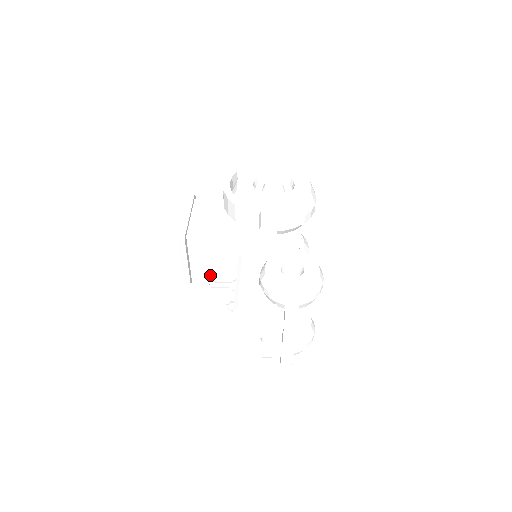
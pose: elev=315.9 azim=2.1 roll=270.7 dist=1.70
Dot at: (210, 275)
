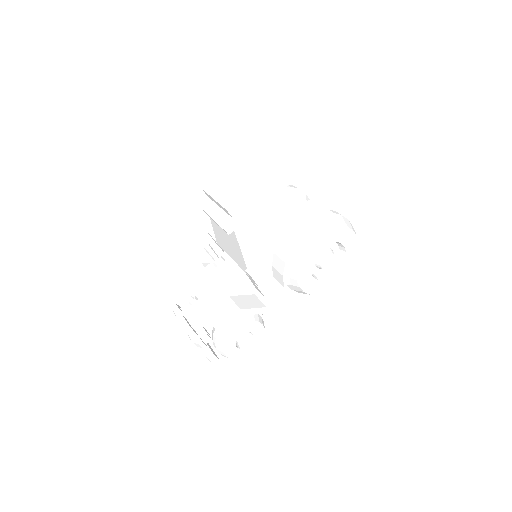
Dot at: (217, 226)
